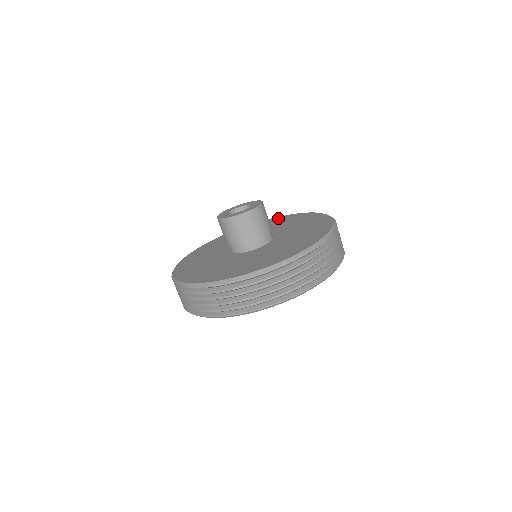
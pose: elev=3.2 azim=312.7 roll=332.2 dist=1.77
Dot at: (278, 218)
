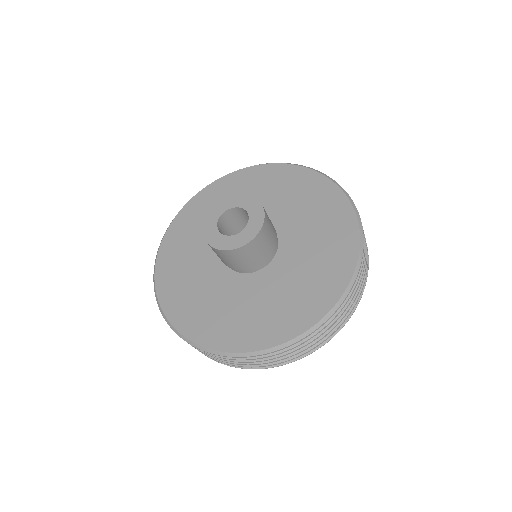
Dot at: (334, 195)
